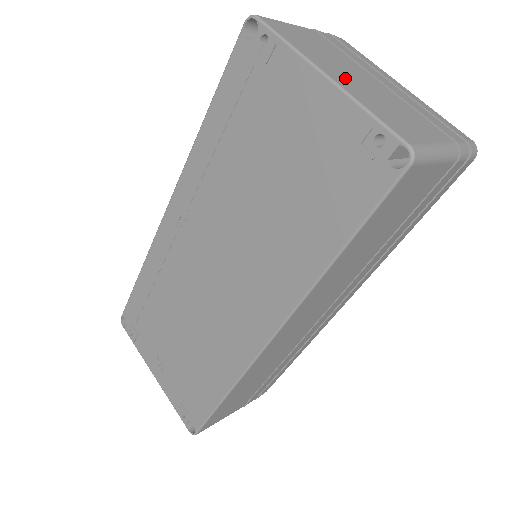
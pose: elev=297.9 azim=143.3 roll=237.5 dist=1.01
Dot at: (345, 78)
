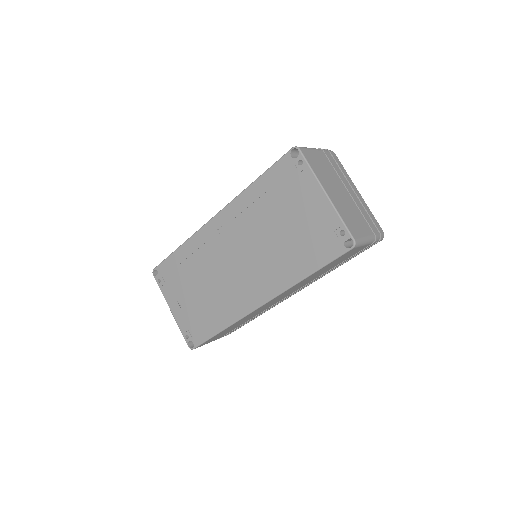
Dot at: (334, 194)
